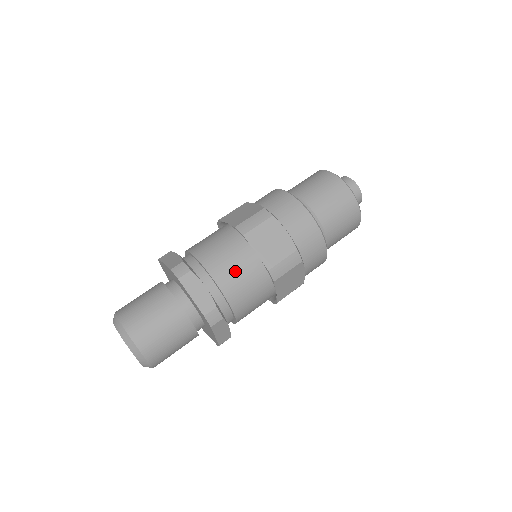
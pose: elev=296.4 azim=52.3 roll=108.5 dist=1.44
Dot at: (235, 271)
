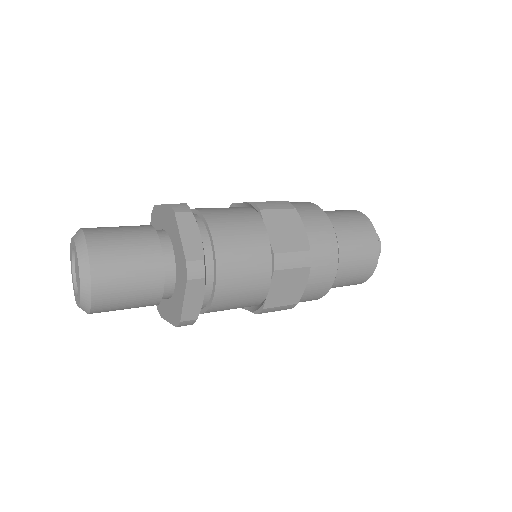
Dot at: (237, 238)
